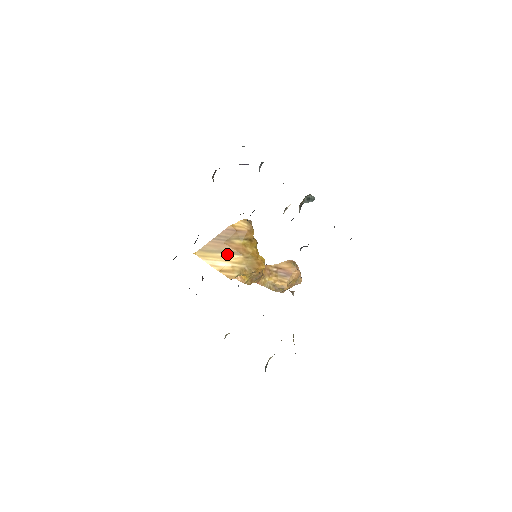
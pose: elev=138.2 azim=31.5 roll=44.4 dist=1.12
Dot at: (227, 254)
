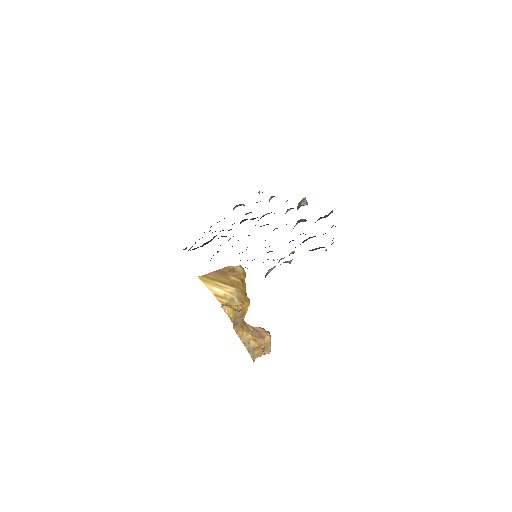
Dot at: (223, 284)
